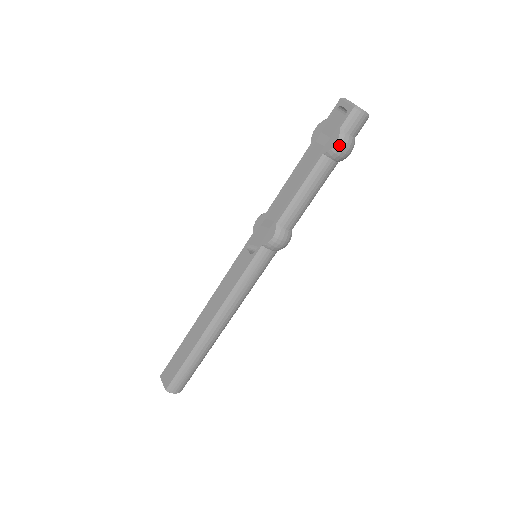
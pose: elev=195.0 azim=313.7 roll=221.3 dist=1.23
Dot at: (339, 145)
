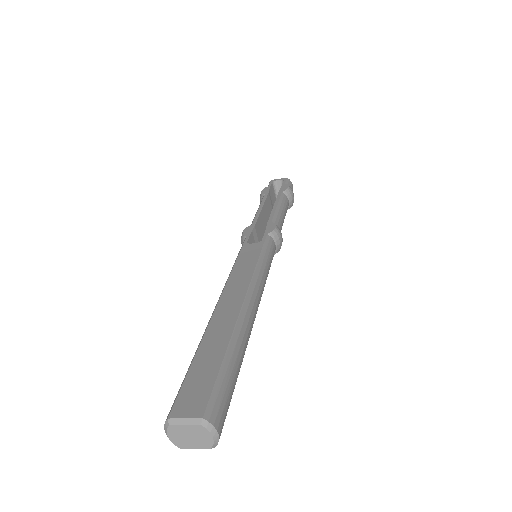
Dot at: (290, 189)
